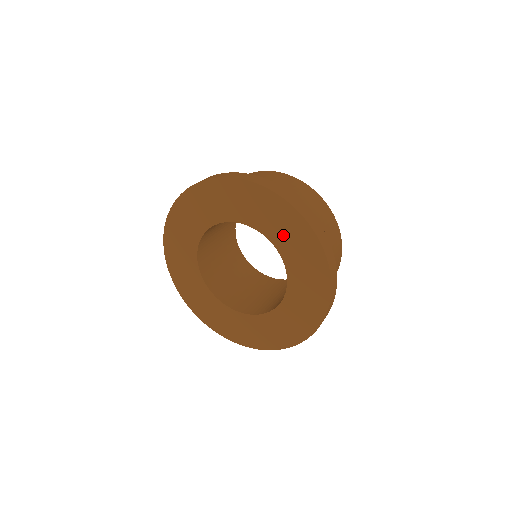
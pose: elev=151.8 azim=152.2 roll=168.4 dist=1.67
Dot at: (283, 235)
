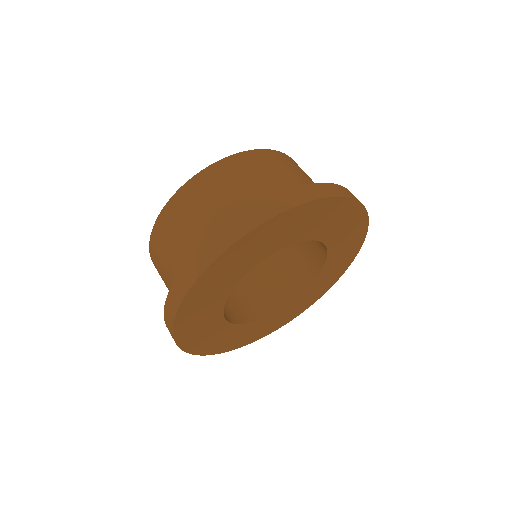
Dot at: (341, 236)
